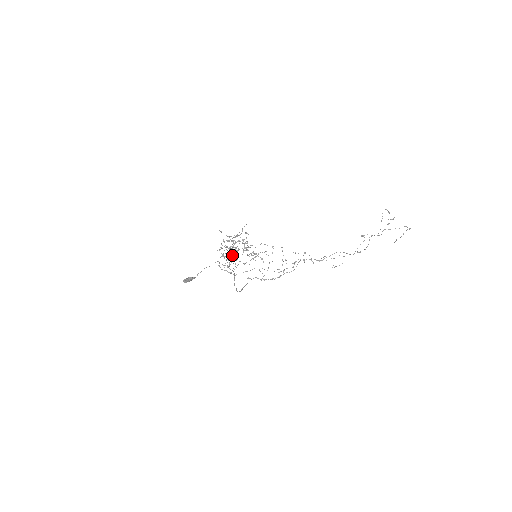
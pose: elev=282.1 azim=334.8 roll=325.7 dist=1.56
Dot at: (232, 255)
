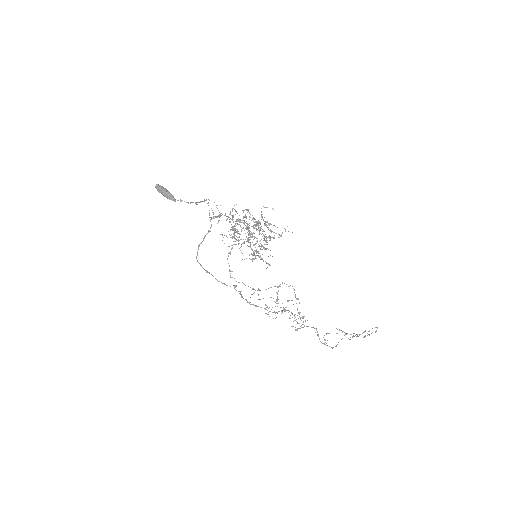
Dot at: (233, 219)
